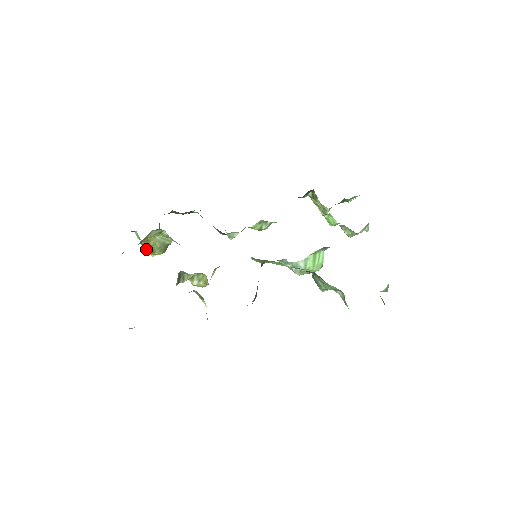
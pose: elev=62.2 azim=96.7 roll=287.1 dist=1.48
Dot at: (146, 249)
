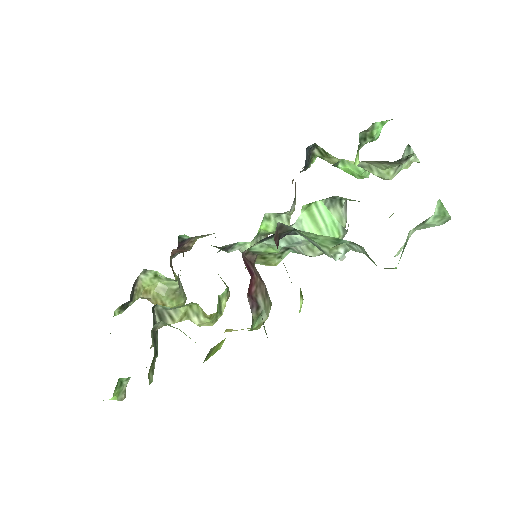
Dot at: (154, 304)
